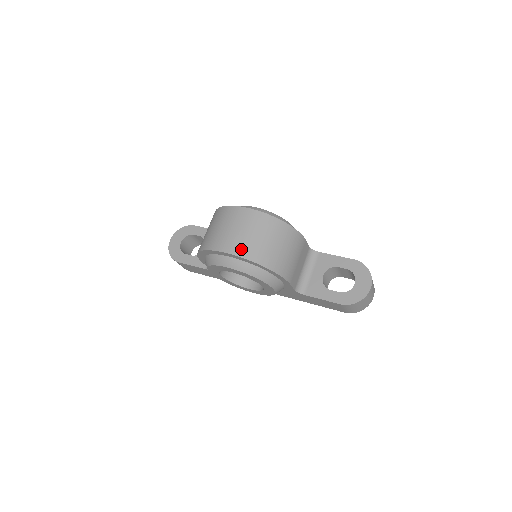
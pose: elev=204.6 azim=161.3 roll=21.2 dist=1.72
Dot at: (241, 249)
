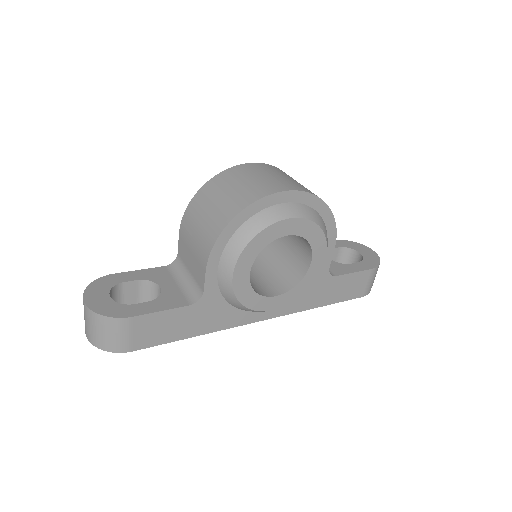
Dot at: (299, 187)
